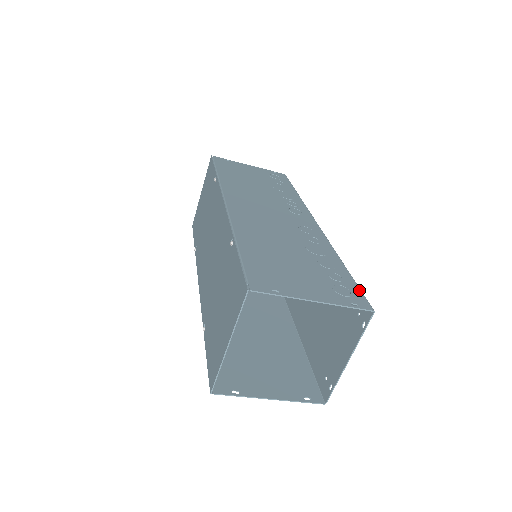
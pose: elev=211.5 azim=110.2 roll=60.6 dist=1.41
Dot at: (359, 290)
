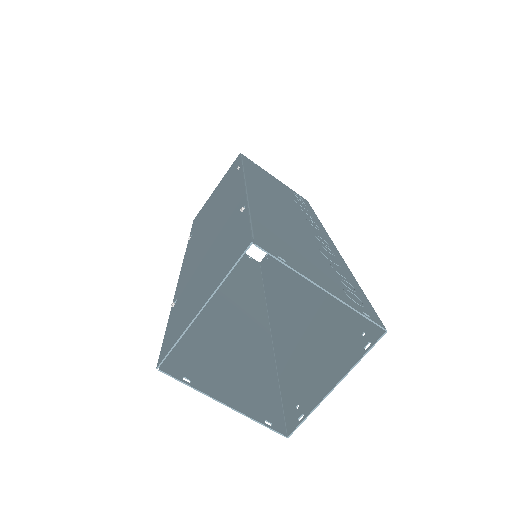
Dot at: (372, 307)
